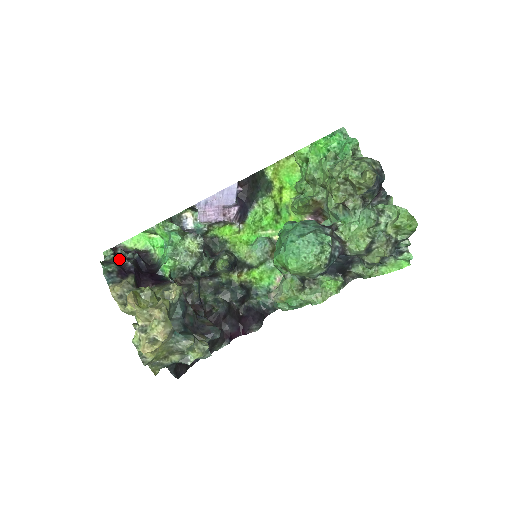
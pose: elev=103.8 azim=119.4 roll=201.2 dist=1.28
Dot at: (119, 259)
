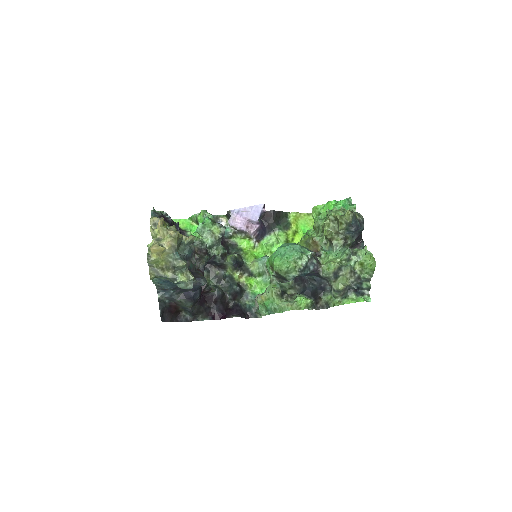
Dot at: (165, 214)
